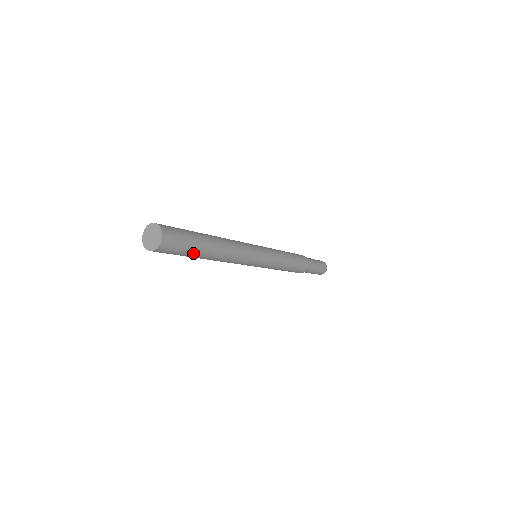
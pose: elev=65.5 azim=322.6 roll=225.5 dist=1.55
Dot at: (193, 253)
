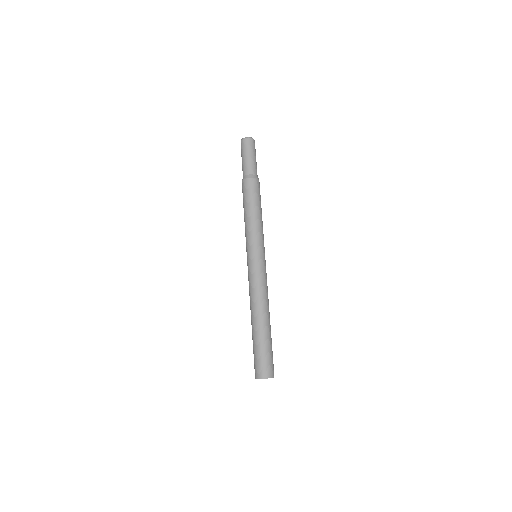
Dot at: occluded
